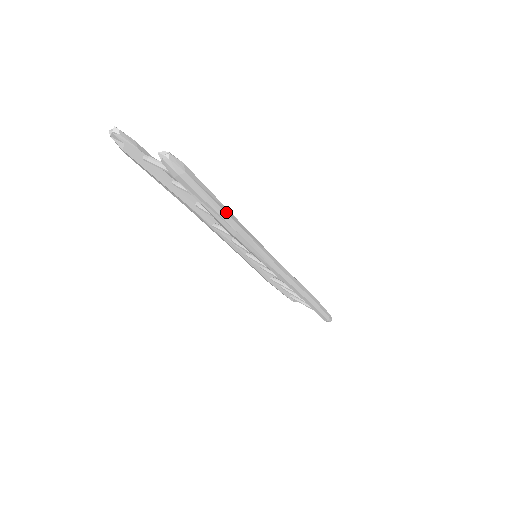
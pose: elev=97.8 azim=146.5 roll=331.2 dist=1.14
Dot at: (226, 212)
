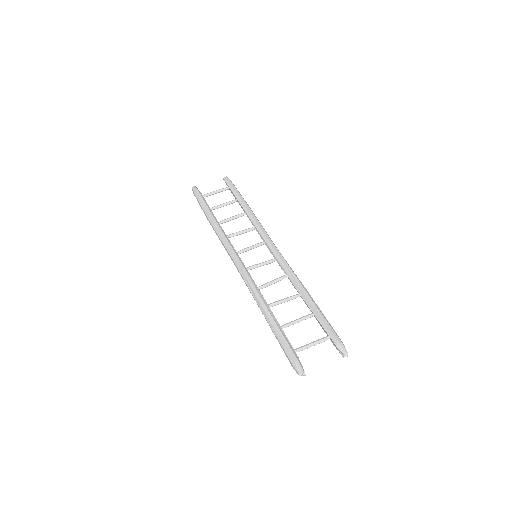
Dot at: (318, 307)
